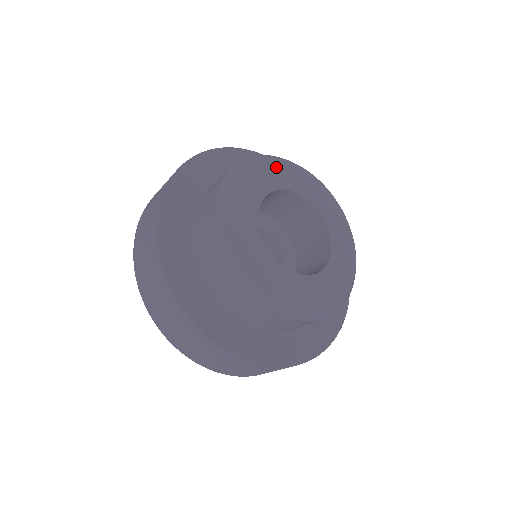
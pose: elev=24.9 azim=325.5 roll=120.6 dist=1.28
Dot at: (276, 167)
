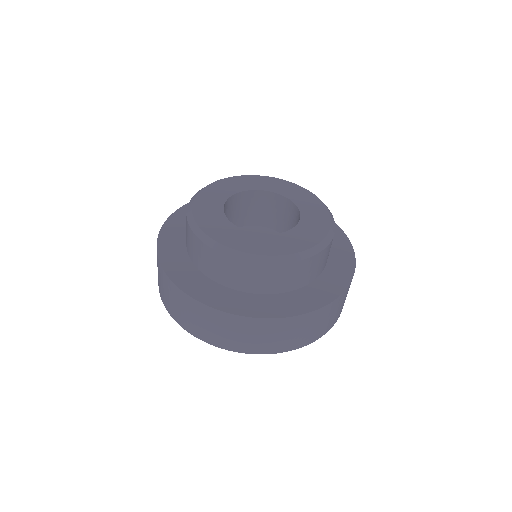
Dot at: (253, 180)
